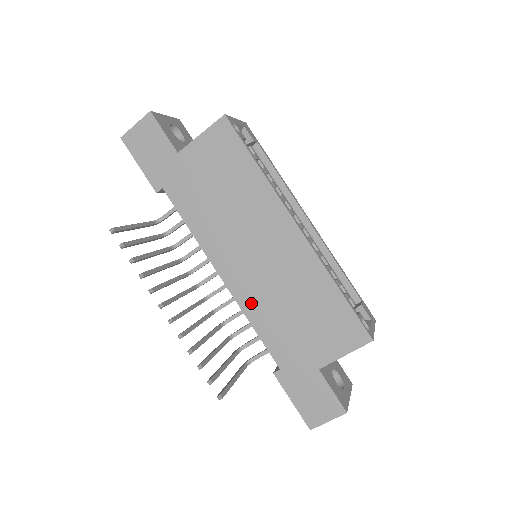
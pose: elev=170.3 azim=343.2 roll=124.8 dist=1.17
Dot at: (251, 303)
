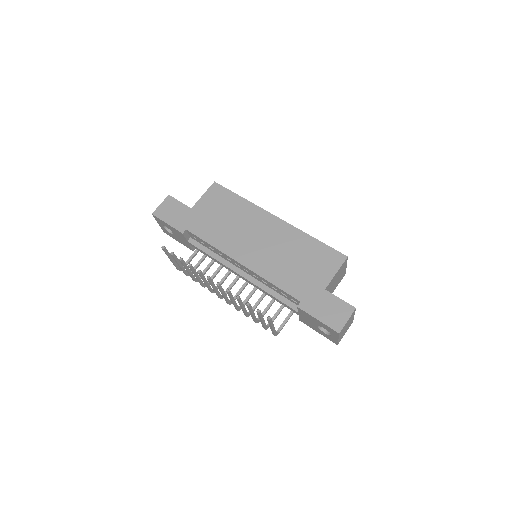
Dot at: (265, 269)
